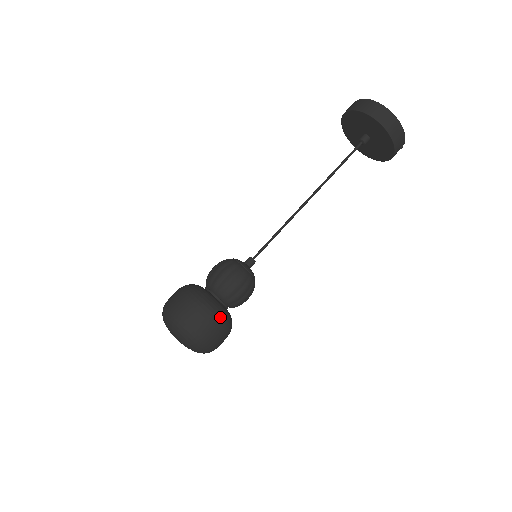
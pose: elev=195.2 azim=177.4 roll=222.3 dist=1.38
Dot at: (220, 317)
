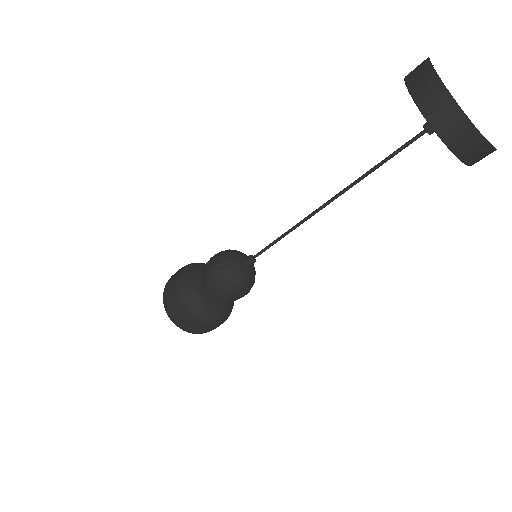
Dot at: (195, 311)
